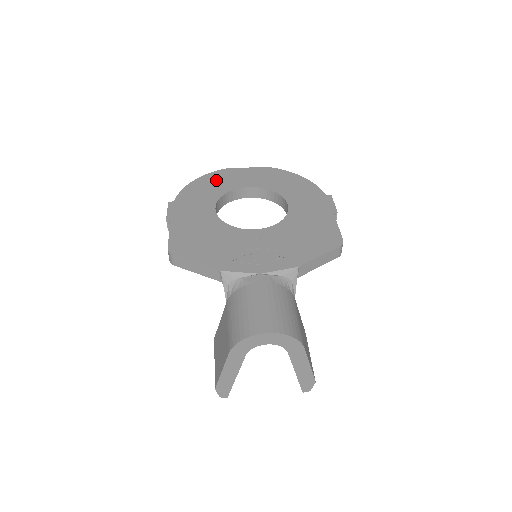
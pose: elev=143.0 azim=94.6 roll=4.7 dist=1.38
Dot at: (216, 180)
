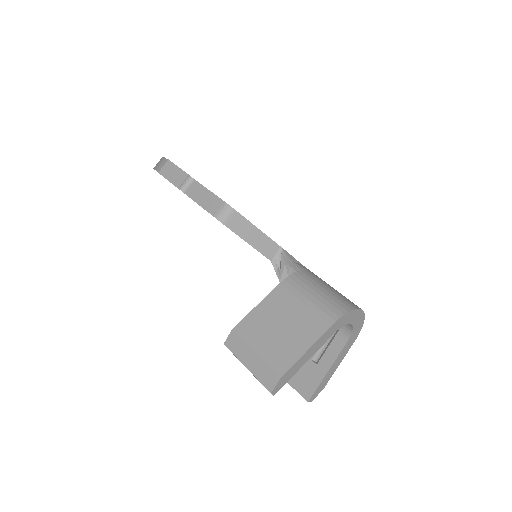
Dot at: occluded
